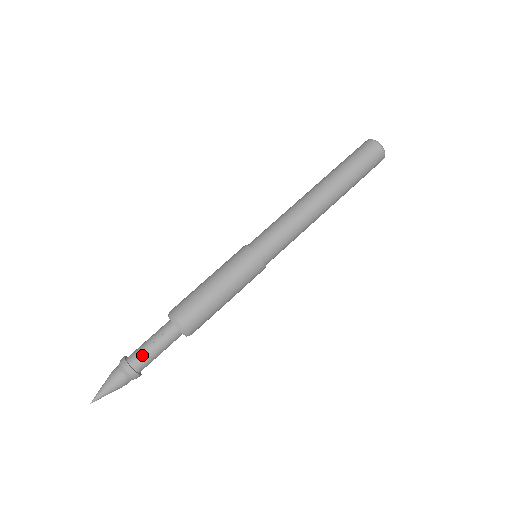
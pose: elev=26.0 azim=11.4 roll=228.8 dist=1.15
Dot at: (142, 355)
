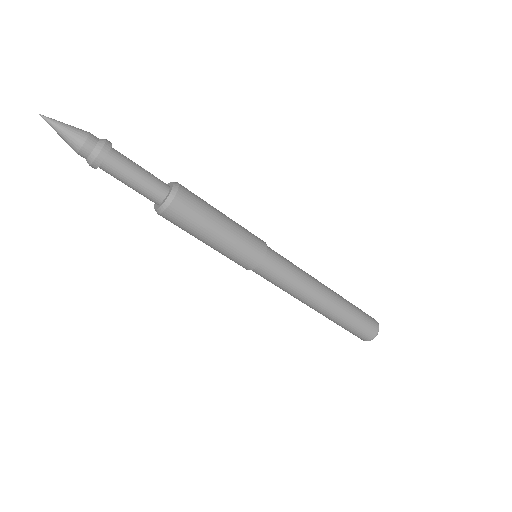
Dot at: (126, 161)
